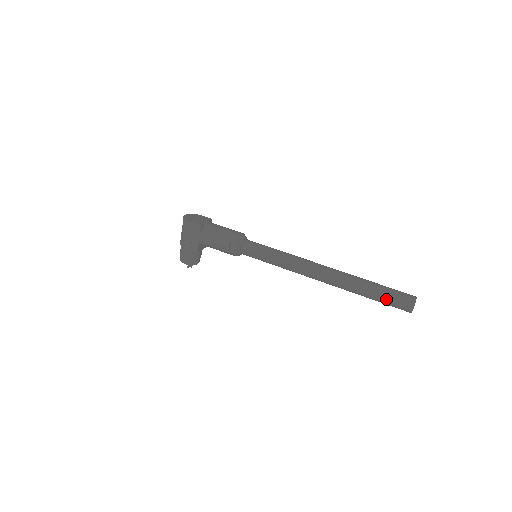
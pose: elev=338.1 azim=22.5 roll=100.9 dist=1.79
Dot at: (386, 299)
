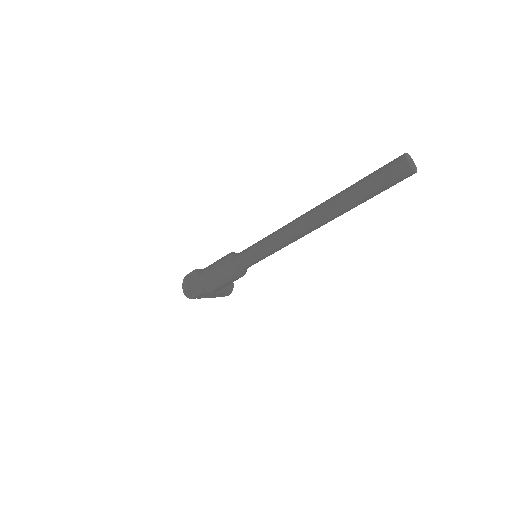
Dot at: (384, 190)
